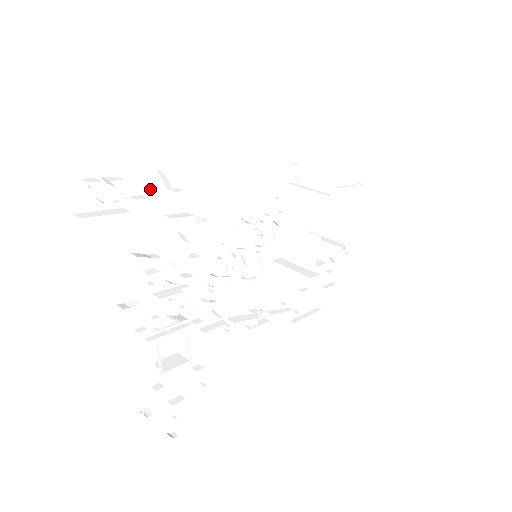
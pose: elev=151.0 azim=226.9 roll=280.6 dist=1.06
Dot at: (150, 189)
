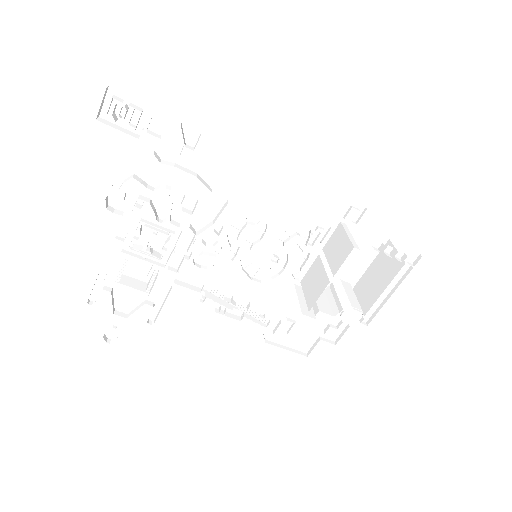
Dot at: (169, 135)
